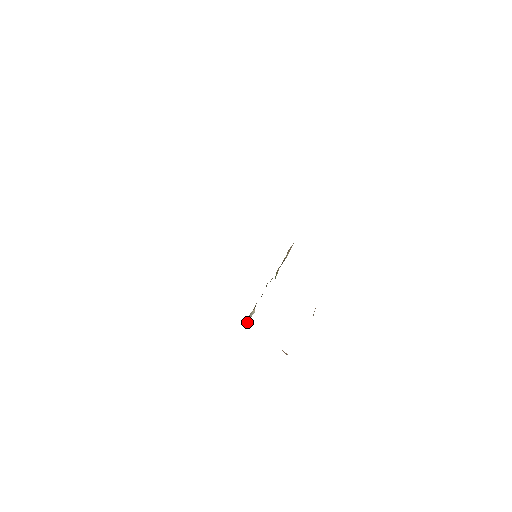
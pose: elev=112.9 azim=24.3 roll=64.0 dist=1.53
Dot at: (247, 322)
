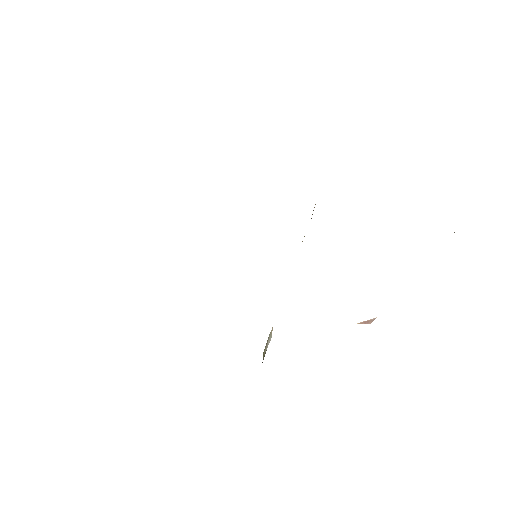
Dot at: occluded
